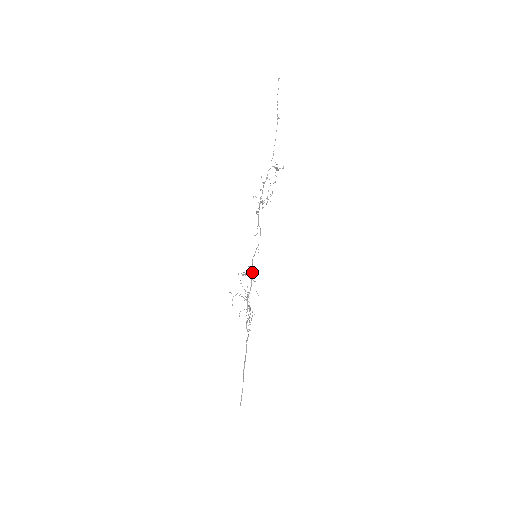
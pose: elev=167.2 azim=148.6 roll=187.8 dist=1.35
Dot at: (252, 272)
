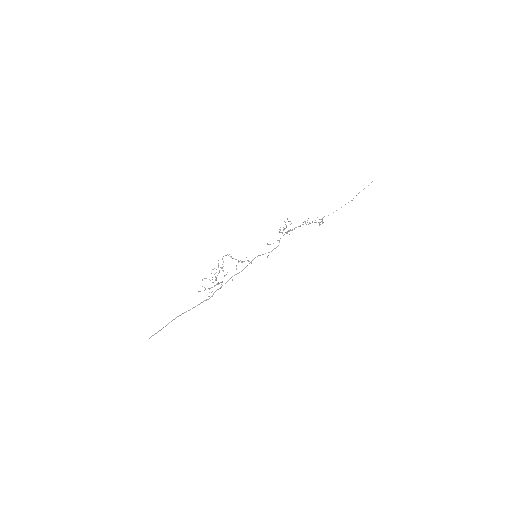
Dot at: occluded
